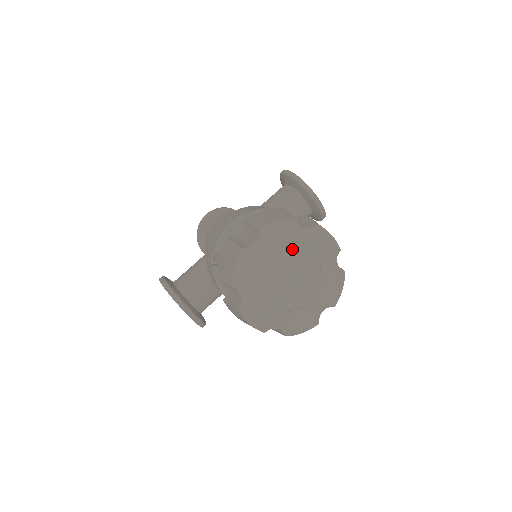
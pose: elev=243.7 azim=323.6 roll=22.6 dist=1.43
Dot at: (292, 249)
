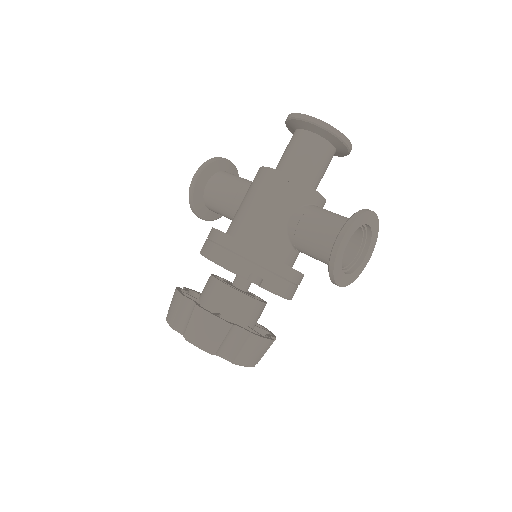
Dot at: occluded
